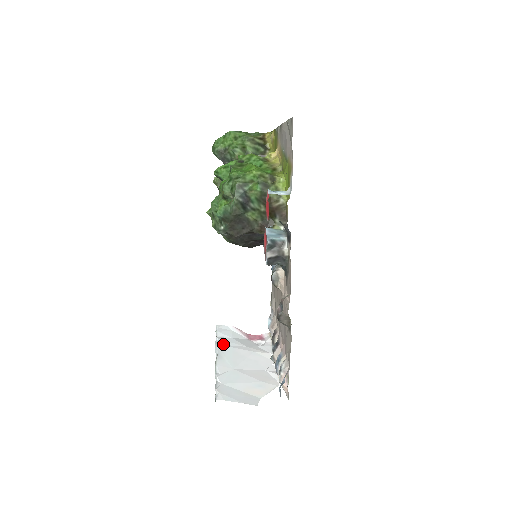
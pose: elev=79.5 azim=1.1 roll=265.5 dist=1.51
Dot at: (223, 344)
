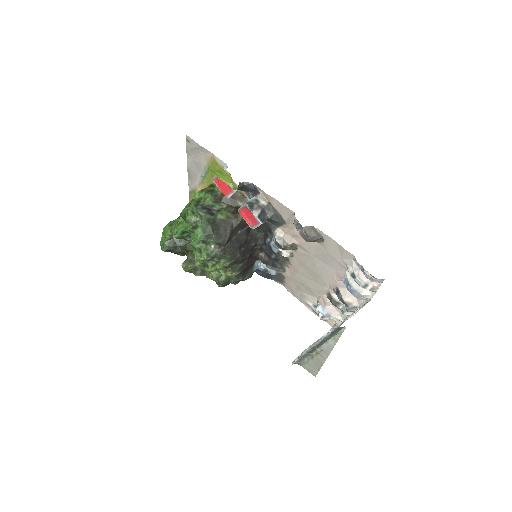
Dot at: occluded
